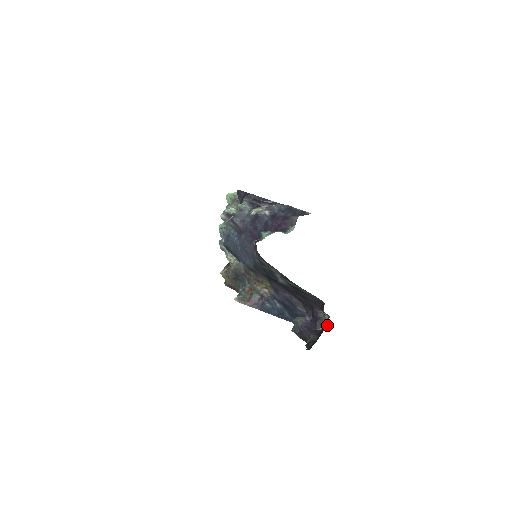
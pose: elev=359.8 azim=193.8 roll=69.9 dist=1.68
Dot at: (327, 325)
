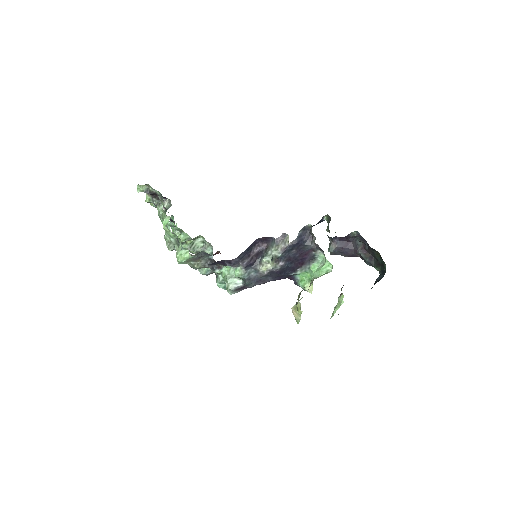
Dot at: (364, 239)
